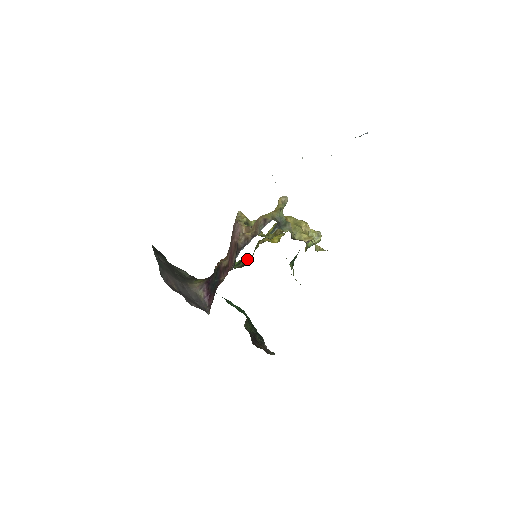
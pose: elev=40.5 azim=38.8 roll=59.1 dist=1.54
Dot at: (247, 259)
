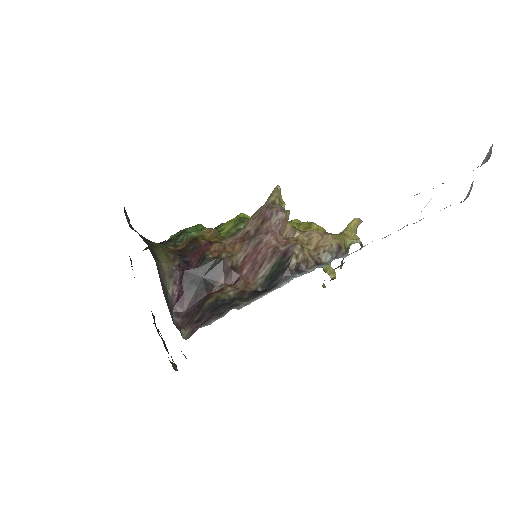
Dot at: occluded
